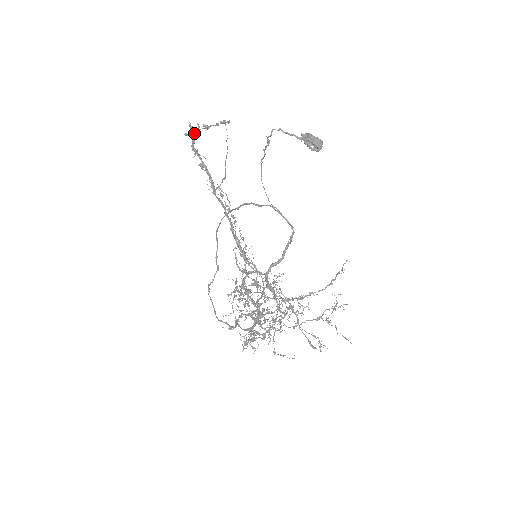
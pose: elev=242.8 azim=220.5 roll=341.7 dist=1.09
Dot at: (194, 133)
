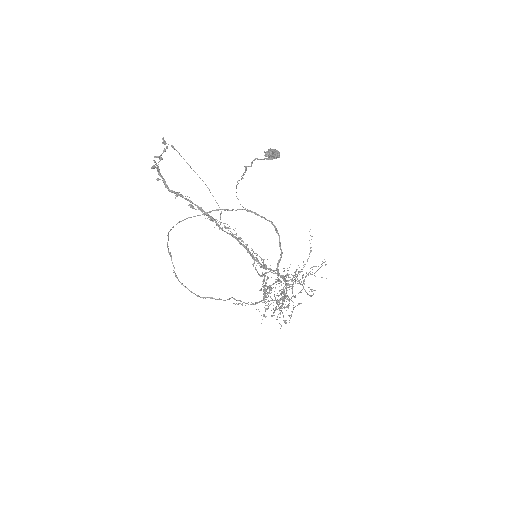
Dot at: (160, 173)
